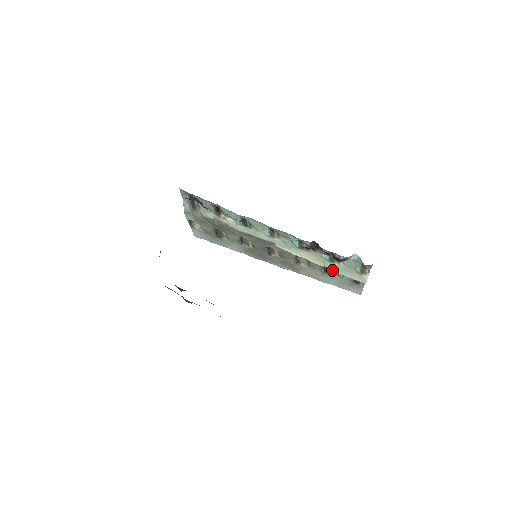
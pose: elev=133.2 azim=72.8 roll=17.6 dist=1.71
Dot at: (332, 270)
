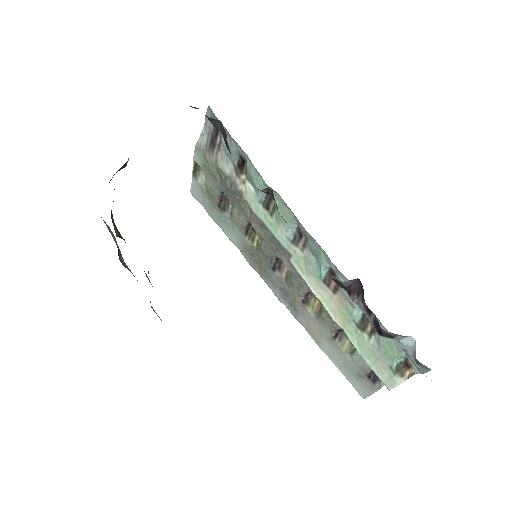
Dot at: (347, 341)
